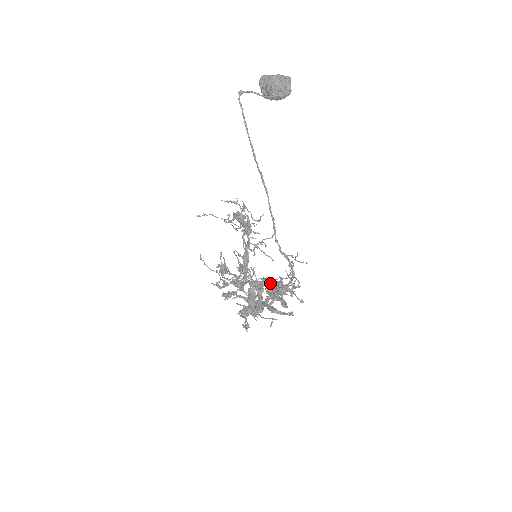
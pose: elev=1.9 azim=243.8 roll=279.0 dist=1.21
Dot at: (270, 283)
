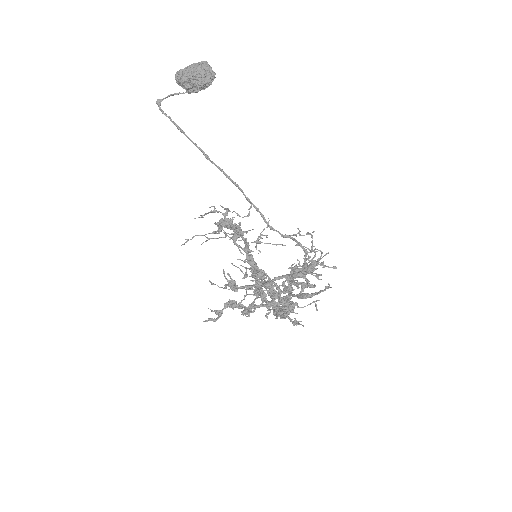
Dot at: (292, 270)
